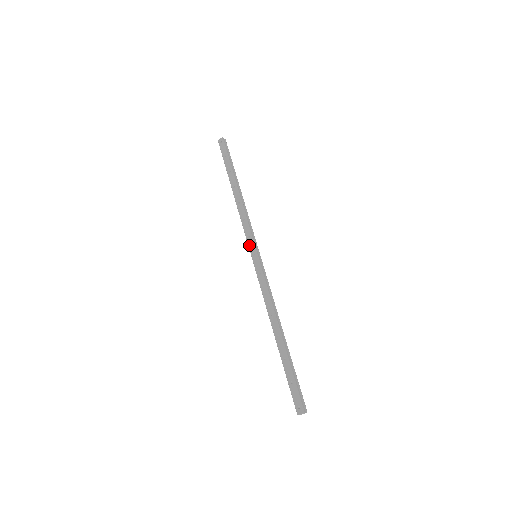
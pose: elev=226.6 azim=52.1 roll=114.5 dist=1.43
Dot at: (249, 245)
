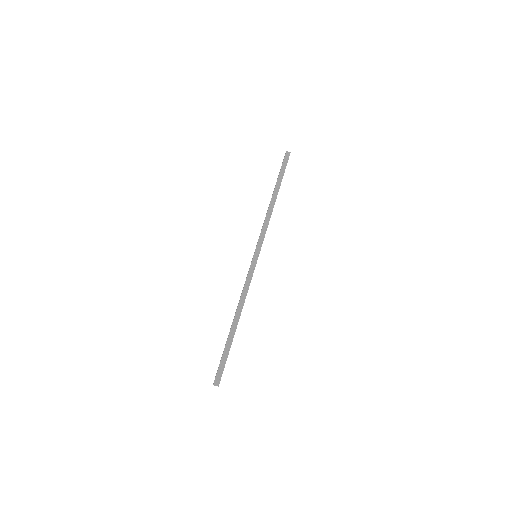
Dot at: occluded
